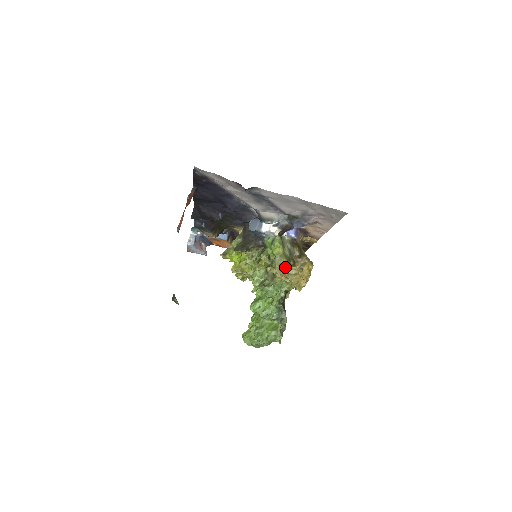
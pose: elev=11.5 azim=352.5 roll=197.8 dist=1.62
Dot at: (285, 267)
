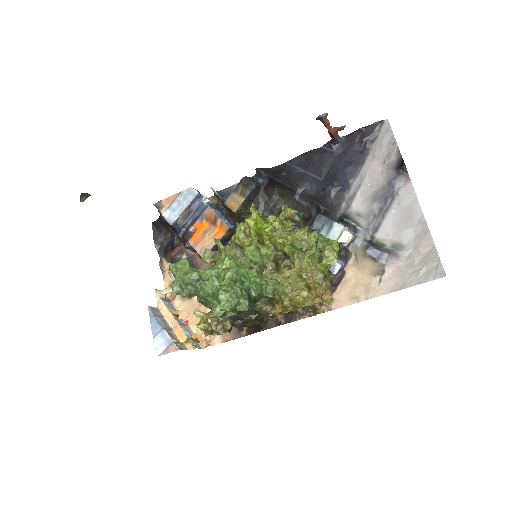
Dot at: (327, 261)
